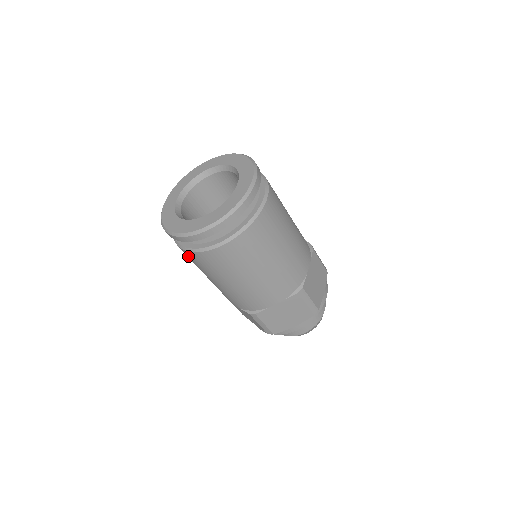
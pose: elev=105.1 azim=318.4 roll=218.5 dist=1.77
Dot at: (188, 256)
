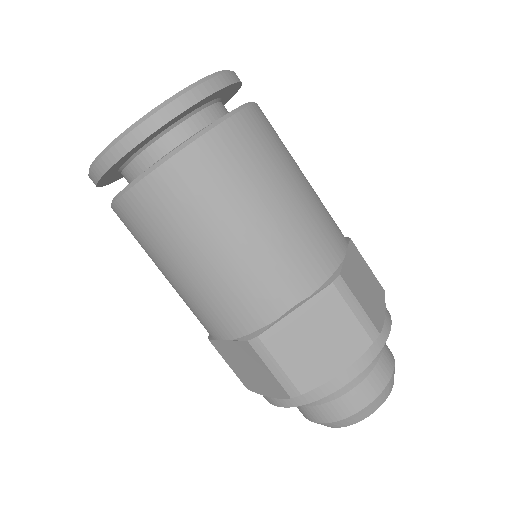
Dot at: (128, 220)
